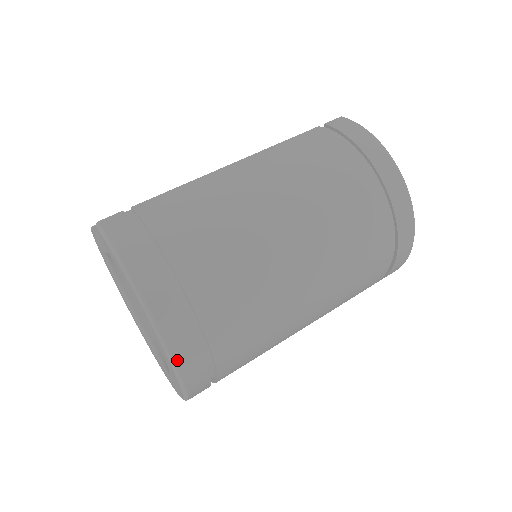
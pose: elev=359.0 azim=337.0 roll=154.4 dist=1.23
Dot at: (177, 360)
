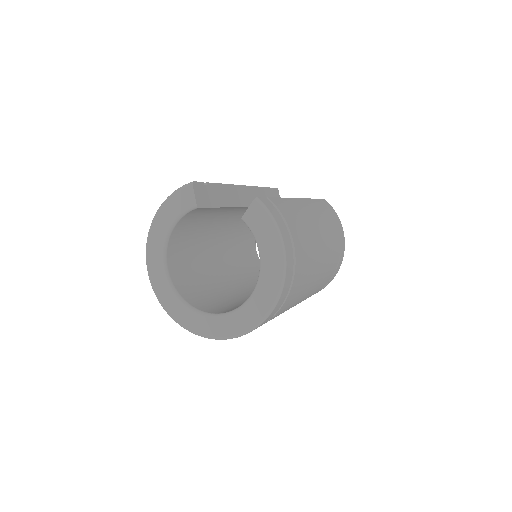
Dot at: (274, 310)
